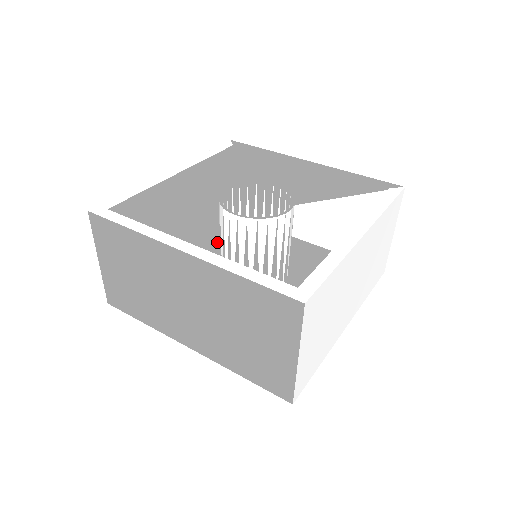
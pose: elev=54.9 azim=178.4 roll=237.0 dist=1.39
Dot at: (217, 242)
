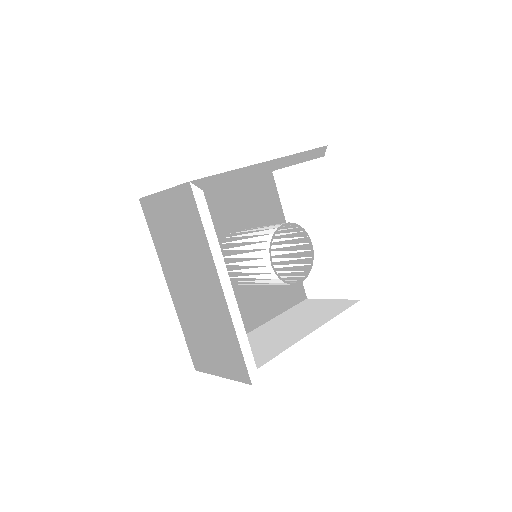
Dot at: occluded
